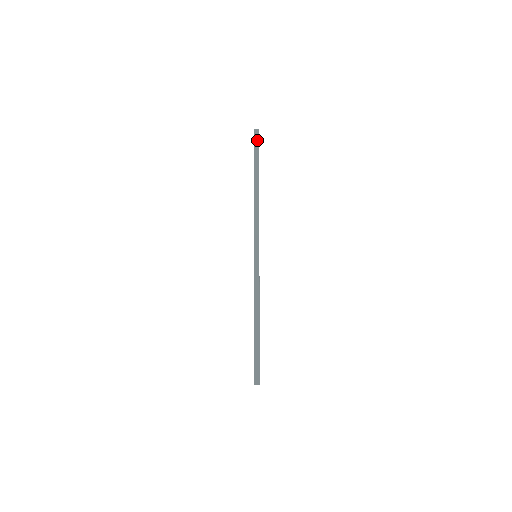
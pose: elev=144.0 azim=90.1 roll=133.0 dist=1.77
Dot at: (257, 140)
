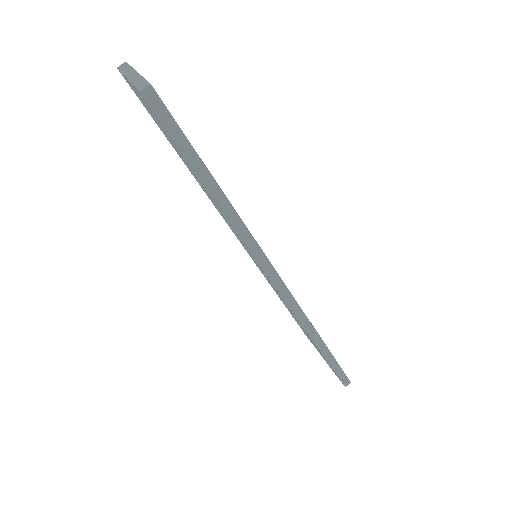
Dot at: (165, 114)
